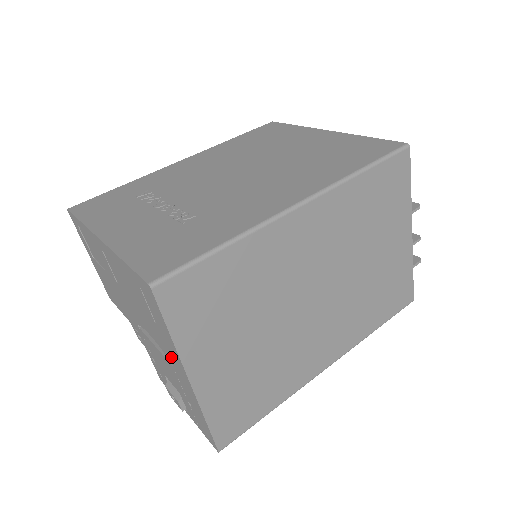
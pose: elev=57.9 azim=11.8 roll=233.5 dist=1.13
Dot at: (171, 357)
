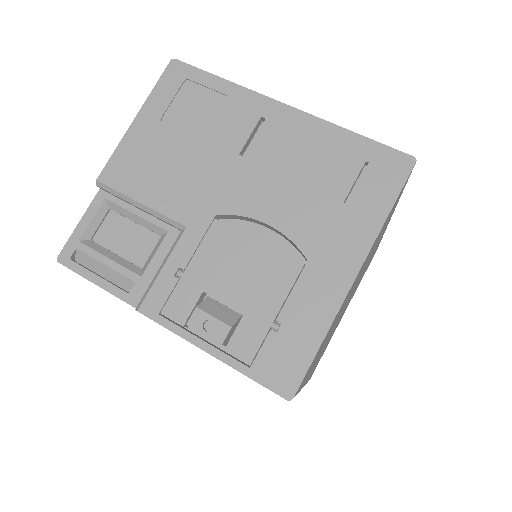
Dot at: (328, 247)
